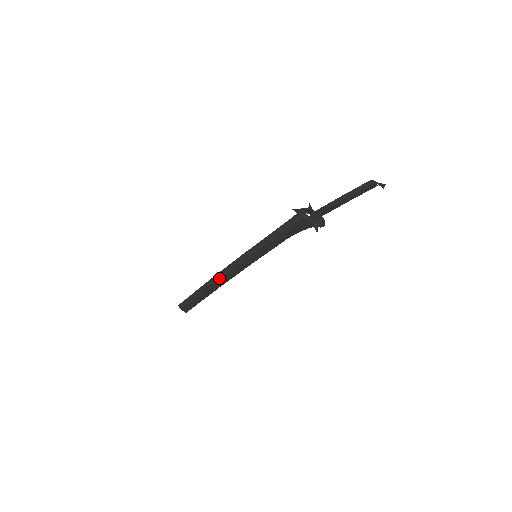
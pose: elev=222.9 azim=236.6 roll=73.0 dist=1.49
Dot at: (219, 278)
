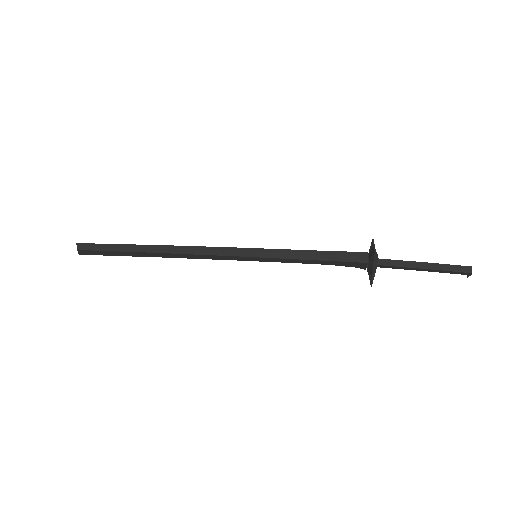
Dot at: (181, 252)
